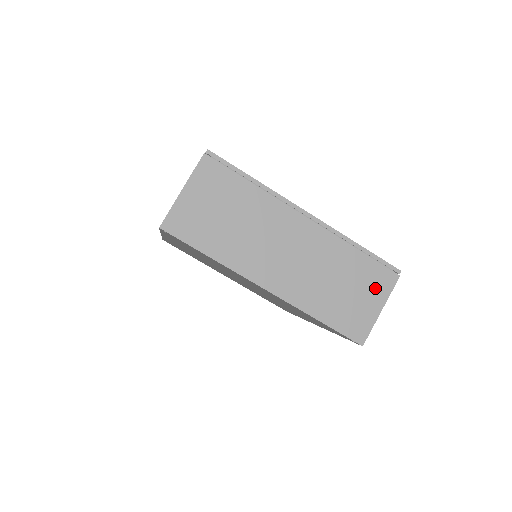
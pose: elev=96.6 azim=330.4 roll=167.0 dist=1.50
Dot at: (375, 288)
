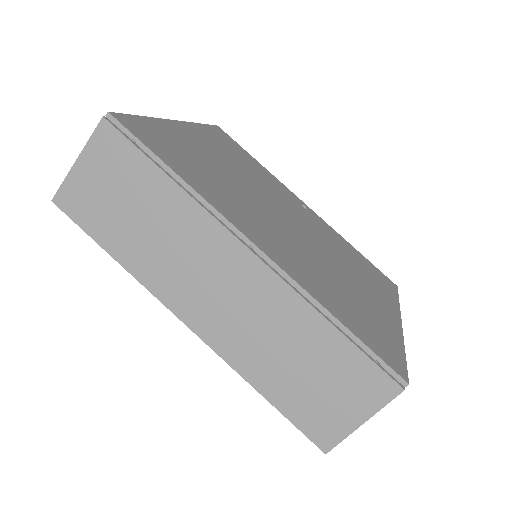
Dot at: occluded
